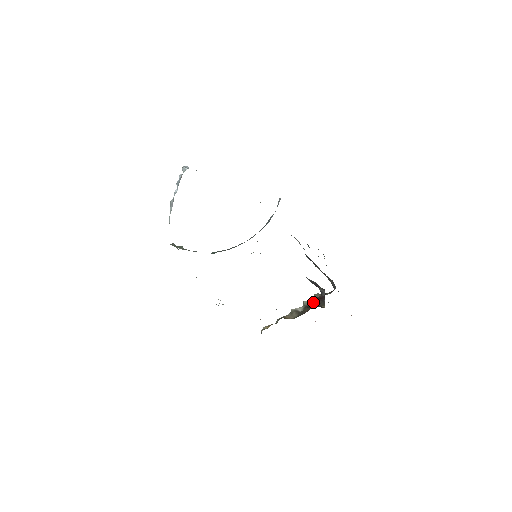
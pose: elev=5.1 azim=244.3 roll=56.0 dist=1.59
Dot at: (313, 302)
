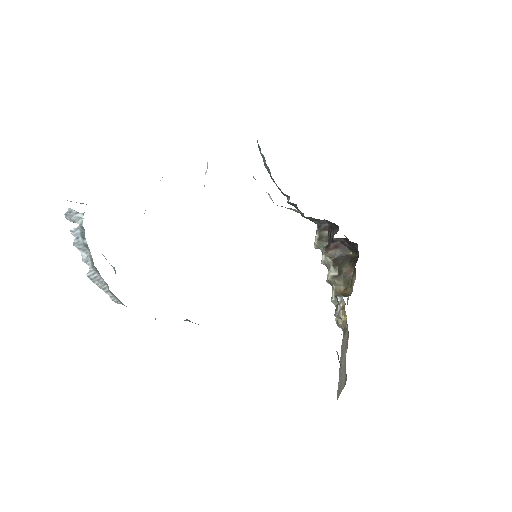
Dot at: (333, 255)
